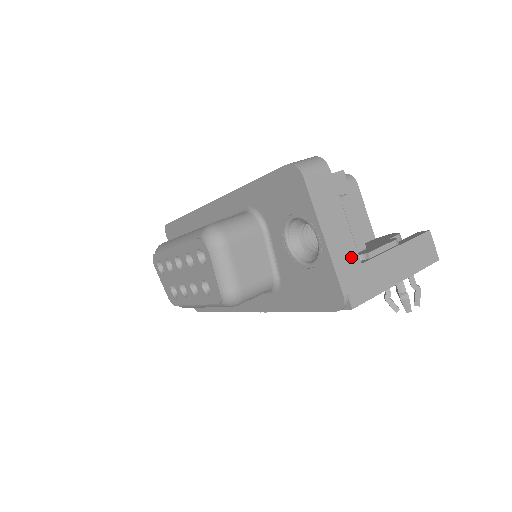
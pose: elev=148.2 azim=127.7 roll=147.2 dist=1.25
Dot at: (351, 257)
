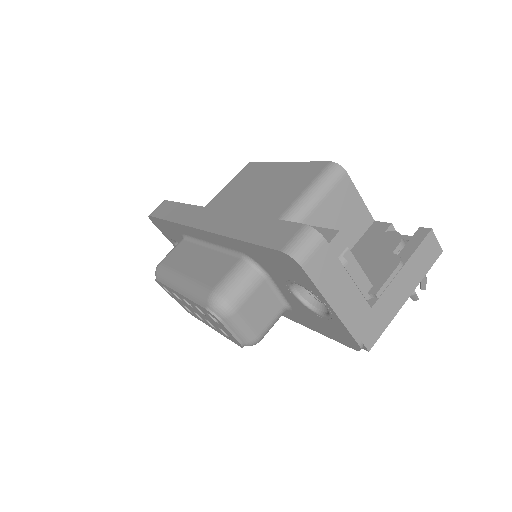
Dot at: (361, 309)
